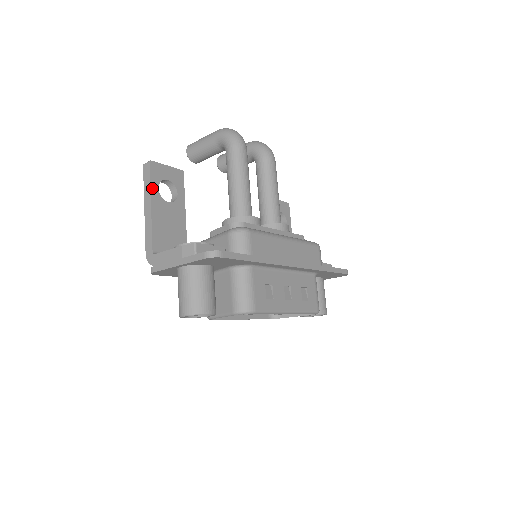
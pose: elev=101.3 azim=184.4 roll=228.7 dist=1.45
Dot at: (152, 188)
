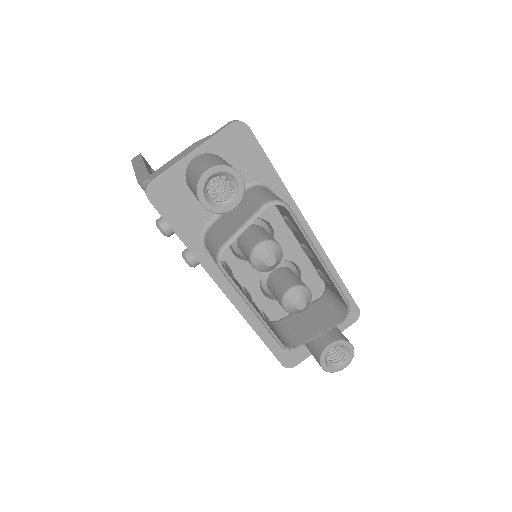
Dot at: (144, 161)
